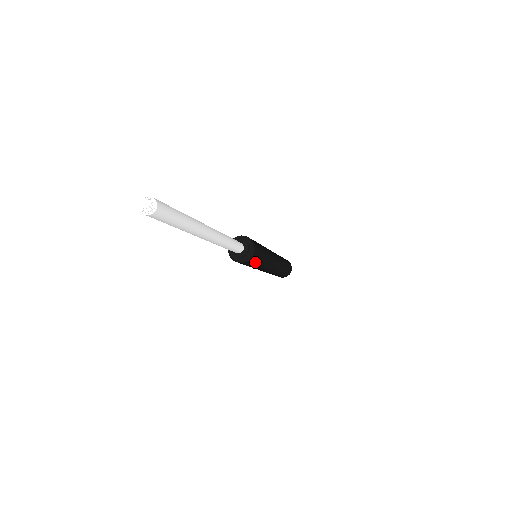
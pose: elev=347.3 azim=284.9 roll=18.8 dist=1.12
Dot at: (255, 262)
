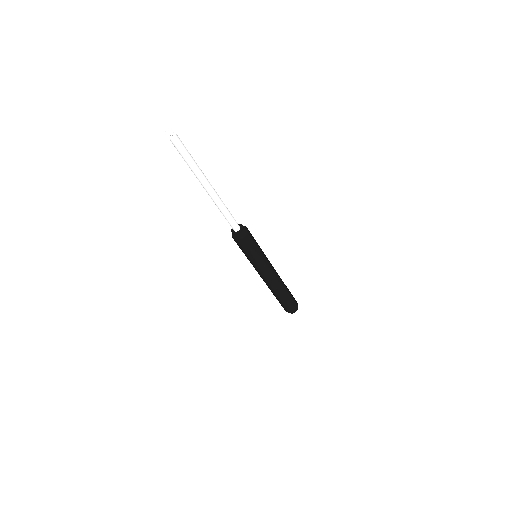
Dot at: (250, 248)
